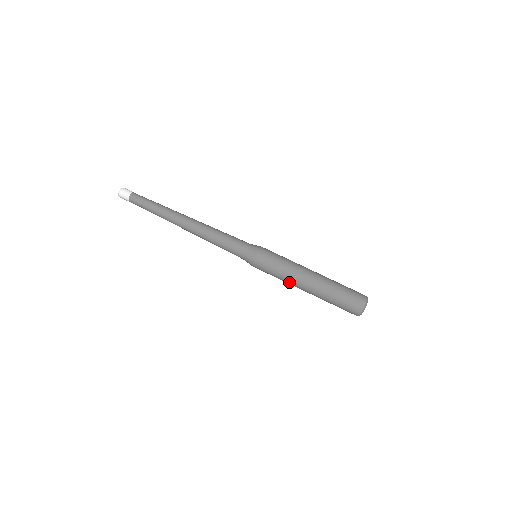
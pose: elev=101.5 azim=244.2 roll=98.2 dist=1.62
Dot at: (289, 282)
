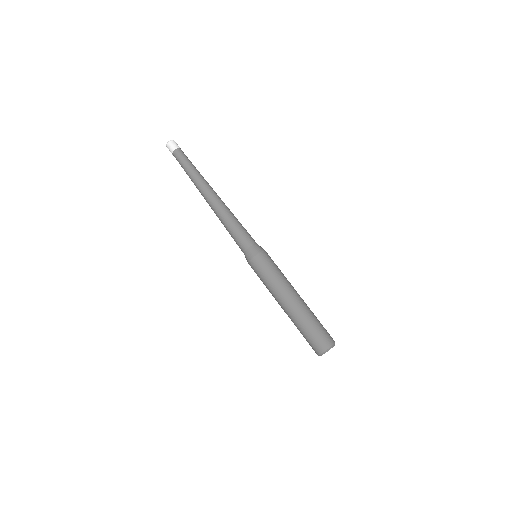
Dot at: (272, 293)
